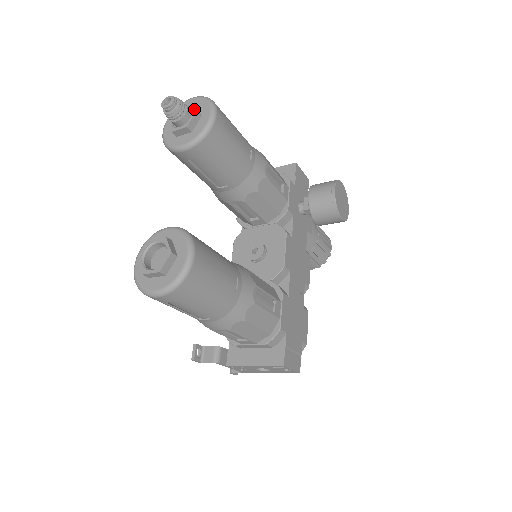
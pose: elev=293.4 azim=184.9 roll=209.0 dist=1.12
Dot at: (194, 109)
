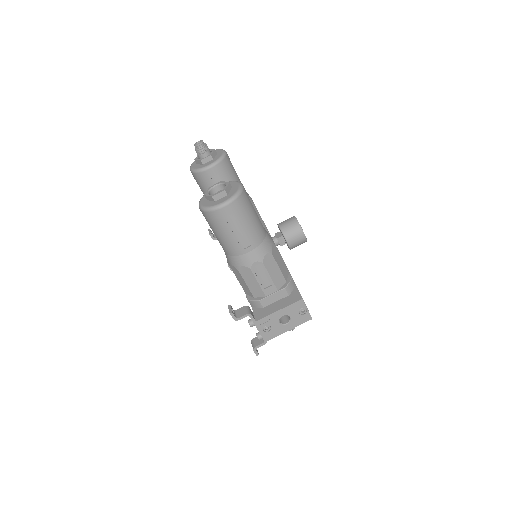
Dot at: (213, 149)
